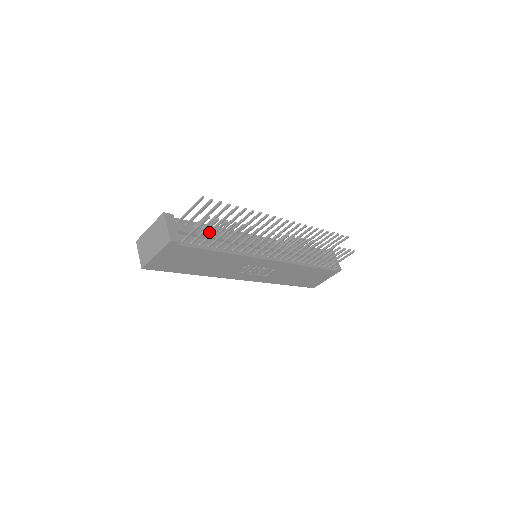
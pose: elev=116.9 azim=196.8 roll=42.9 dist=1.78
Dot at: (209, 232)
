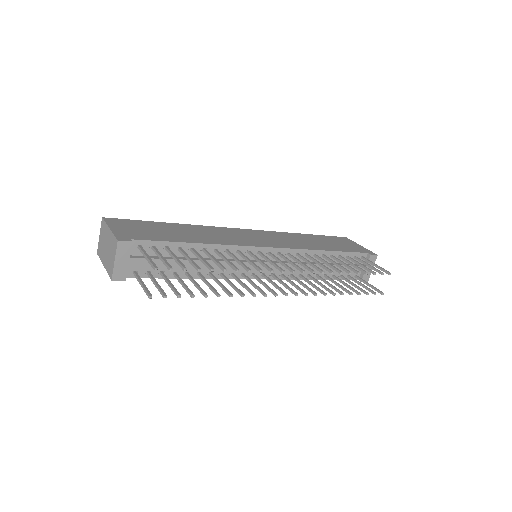
Dot at: (180, 259)
